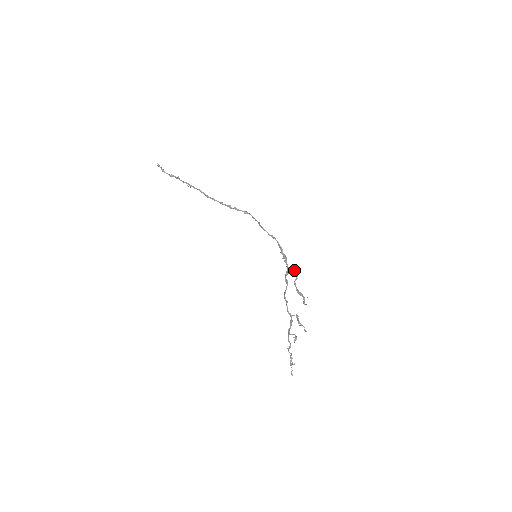
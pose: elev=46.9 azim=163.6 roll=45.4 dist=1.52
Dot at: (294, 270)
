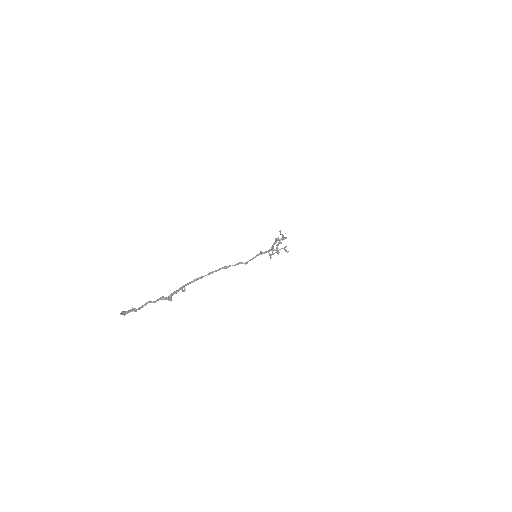
Dot at: occluded
